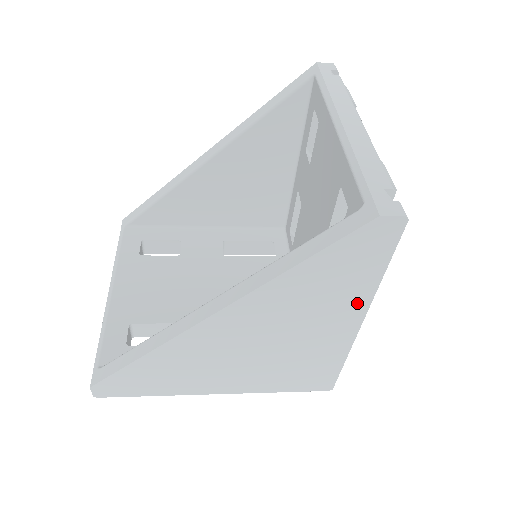
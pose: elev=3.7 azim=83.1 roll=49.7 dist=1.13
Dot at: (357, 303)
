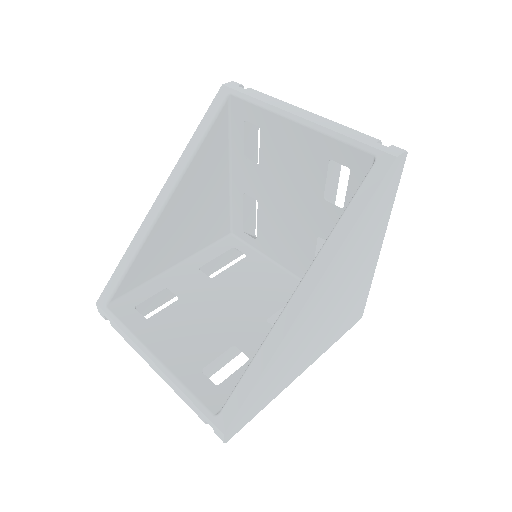
Dot at: (381, 232)
